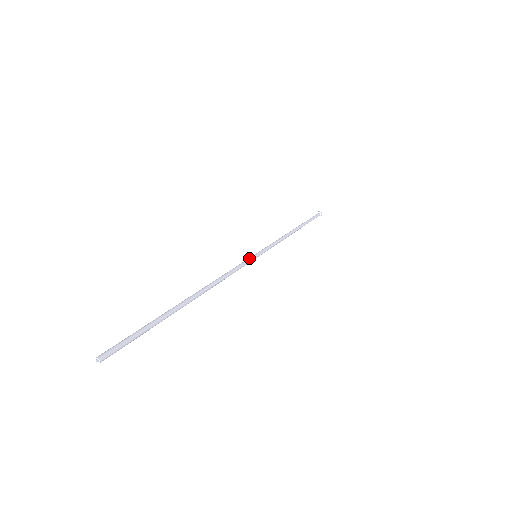
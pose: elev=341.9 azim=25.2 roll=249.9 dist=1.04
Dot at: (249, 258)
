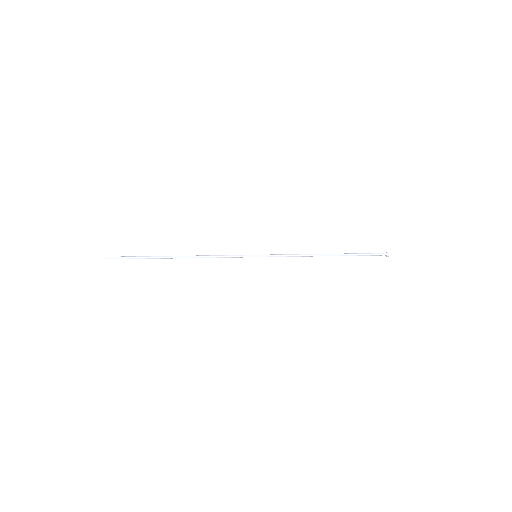
Dot at: (246, 255)
